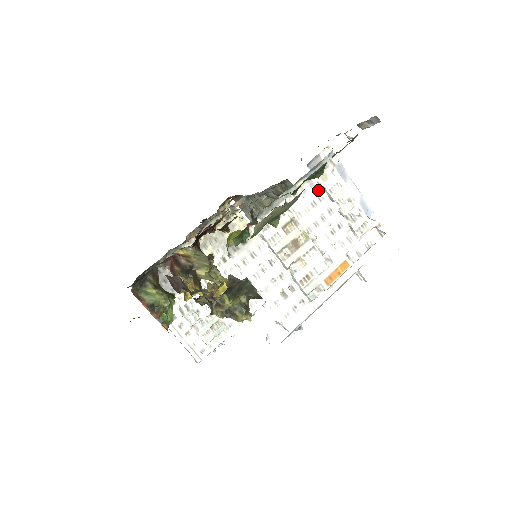
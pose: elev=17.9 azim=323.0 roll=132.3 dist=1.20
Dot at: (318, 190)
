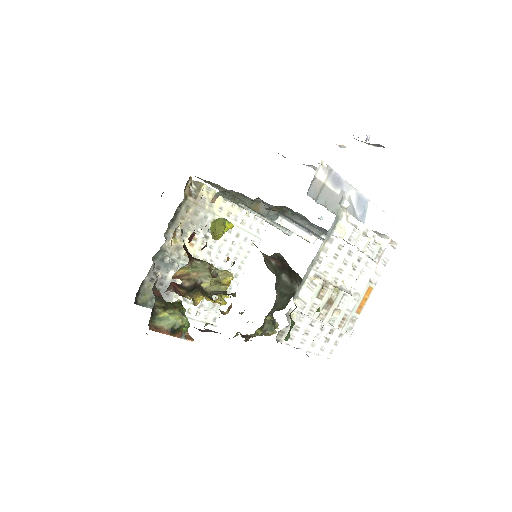
Dot at: (337, 242)
